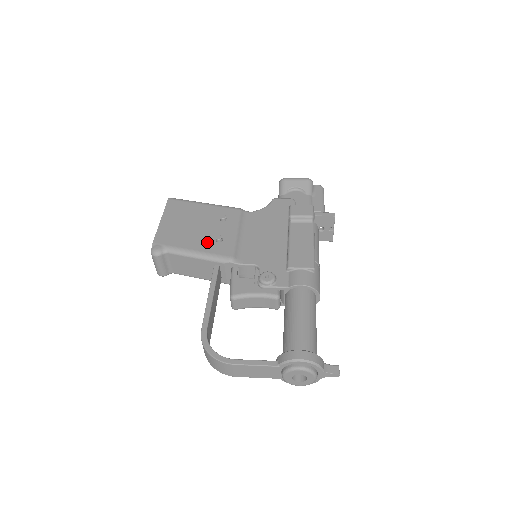
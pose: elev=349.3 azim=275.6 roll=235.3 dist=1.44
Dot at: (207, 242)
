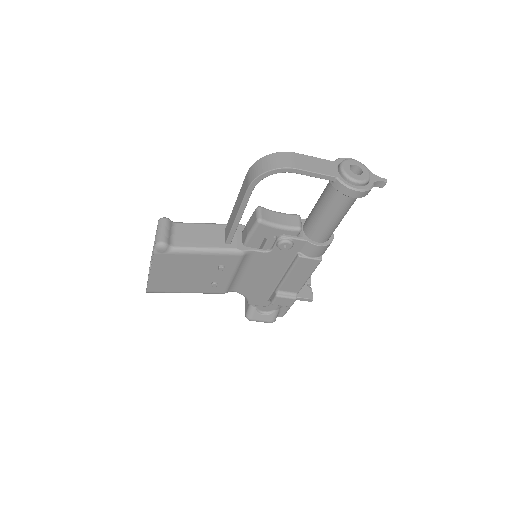
Dot at: occluded
